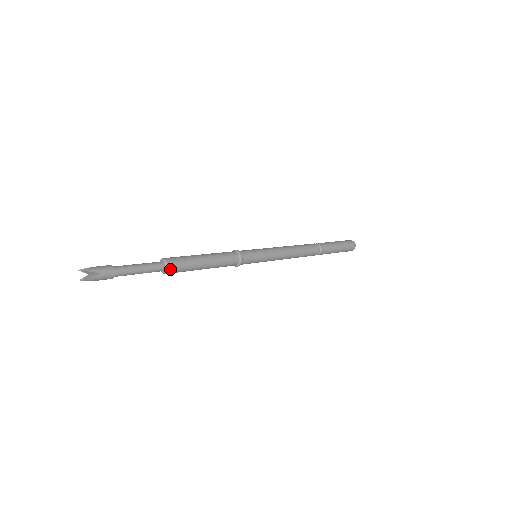
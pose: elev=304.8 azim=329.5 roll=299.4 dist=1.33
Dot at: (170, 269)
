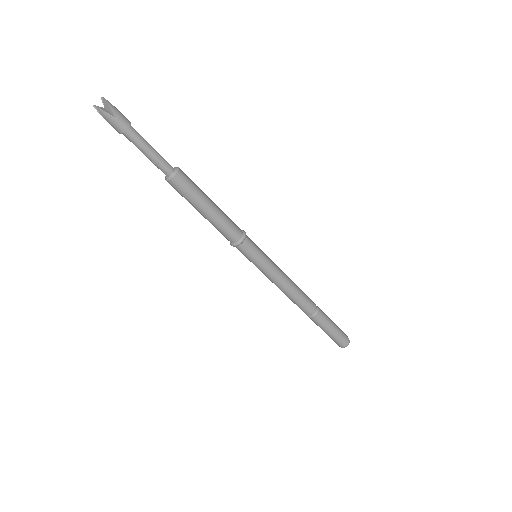
Dot at: (175, 180)
